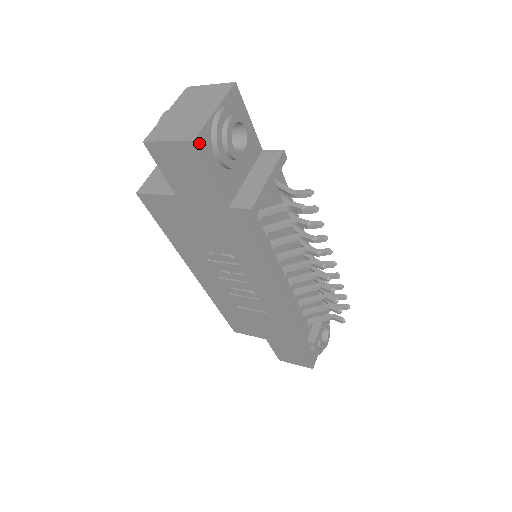
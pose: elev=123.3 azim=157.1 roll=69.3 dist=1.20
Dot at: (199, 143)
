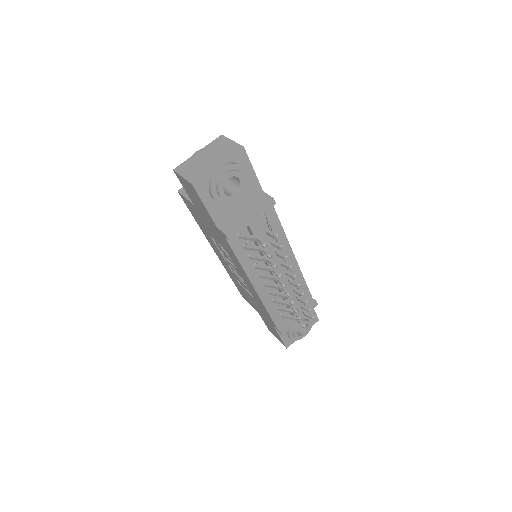
Dot at: (197, 186)
